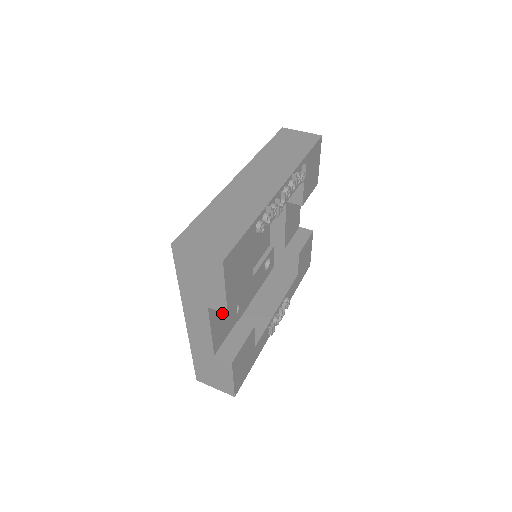
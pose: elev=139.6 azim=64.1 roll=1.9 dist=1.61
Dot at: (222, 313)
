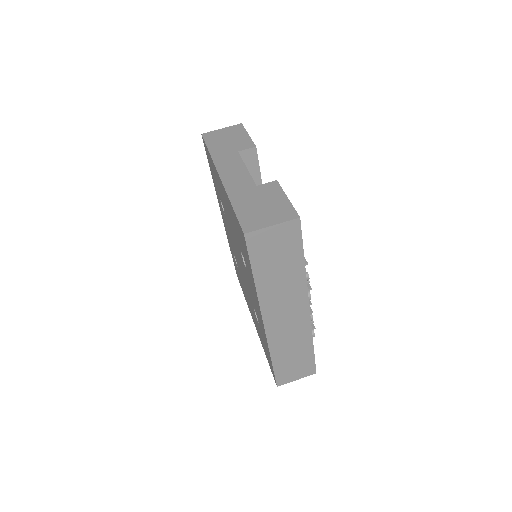
Dot at: occluded
